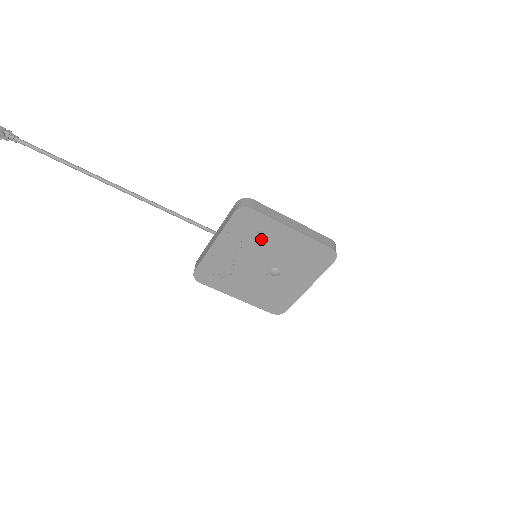
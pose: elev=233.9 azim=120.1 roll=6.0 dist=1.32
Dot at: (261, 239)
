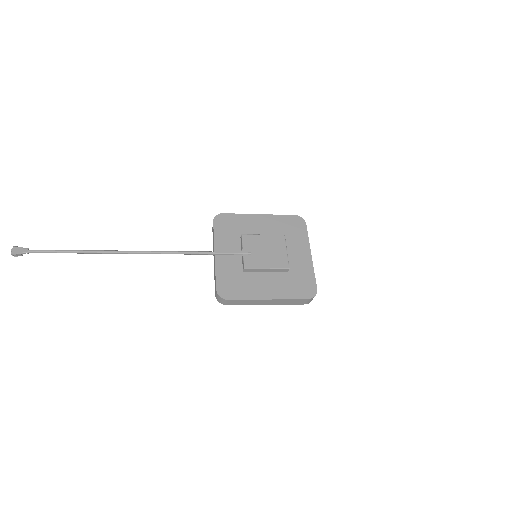
Dot at: occluded
